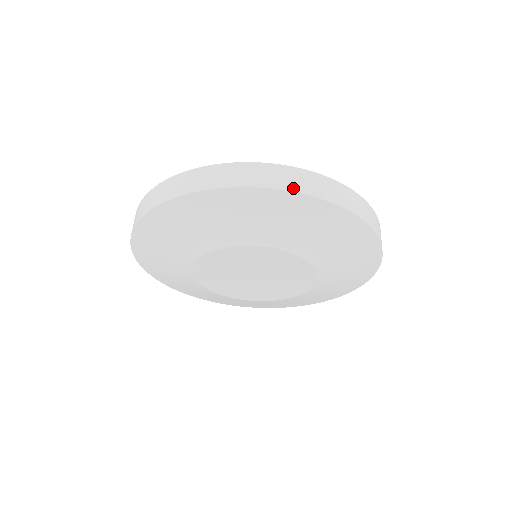
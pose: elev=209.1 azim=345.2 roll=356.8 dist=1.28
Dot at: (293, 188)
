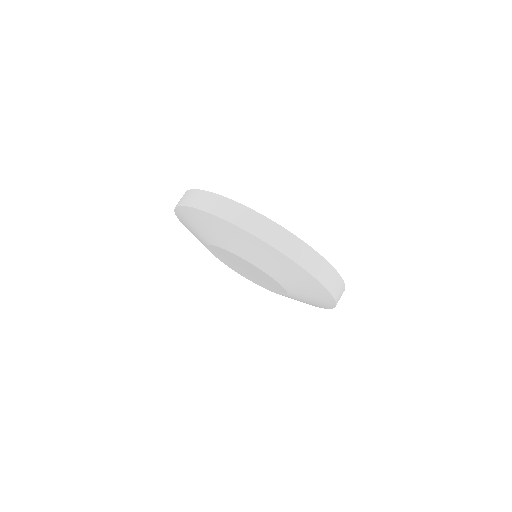
Dot at: (212, 211)
